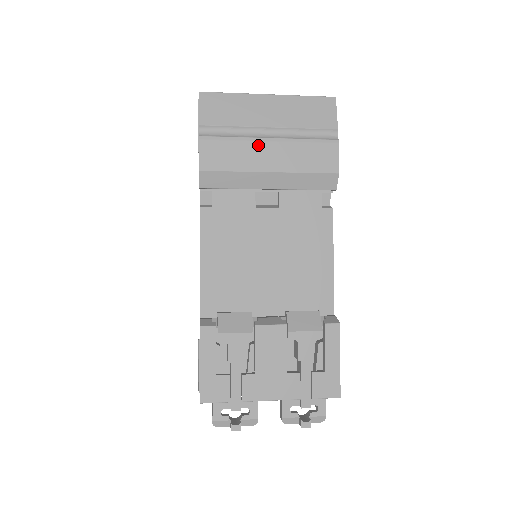
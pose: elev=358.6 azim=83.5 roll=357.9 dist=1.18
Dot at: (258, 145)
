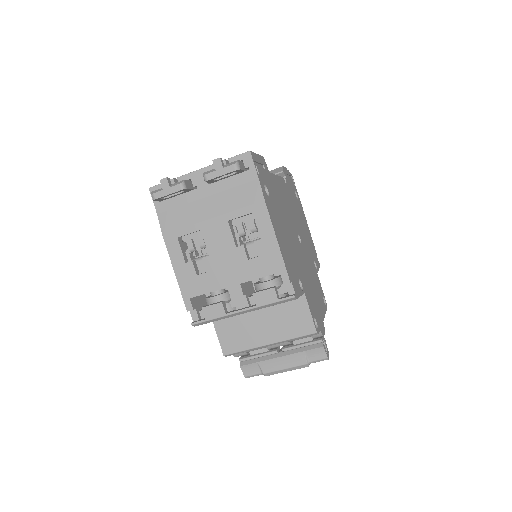
Dot at: occluded
